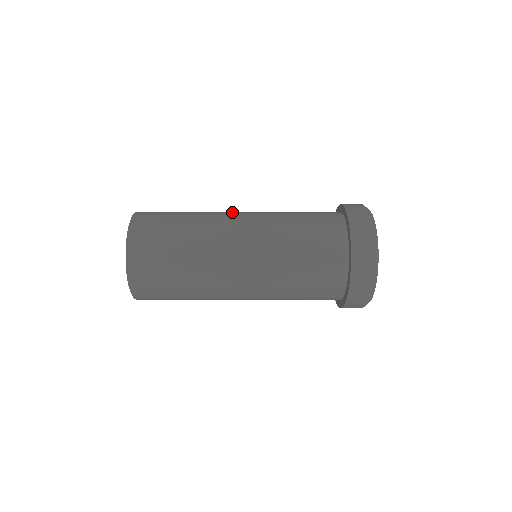
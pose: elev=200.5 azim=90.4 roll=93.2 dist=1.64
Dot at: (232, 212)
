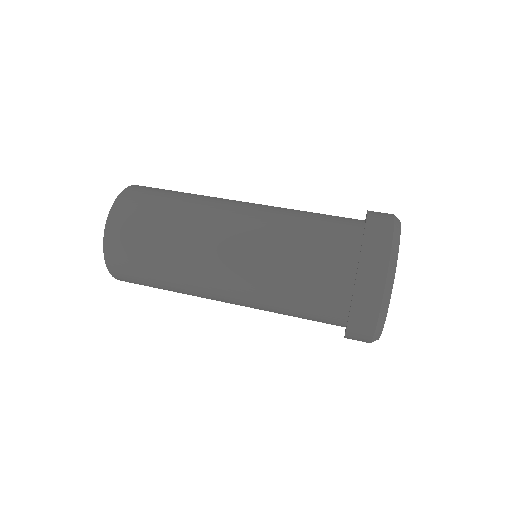
Dot at: (232, 202)
